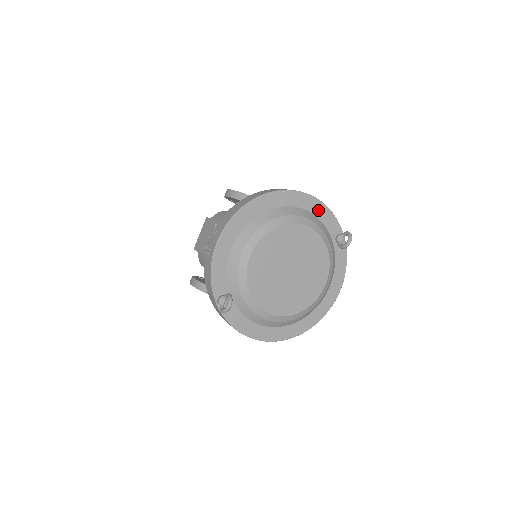
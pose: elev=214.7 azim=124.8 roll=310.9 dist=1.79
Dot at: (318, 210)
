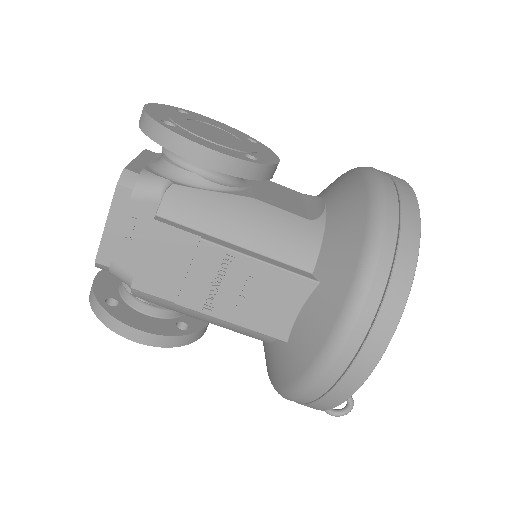
Dot at: occluded
